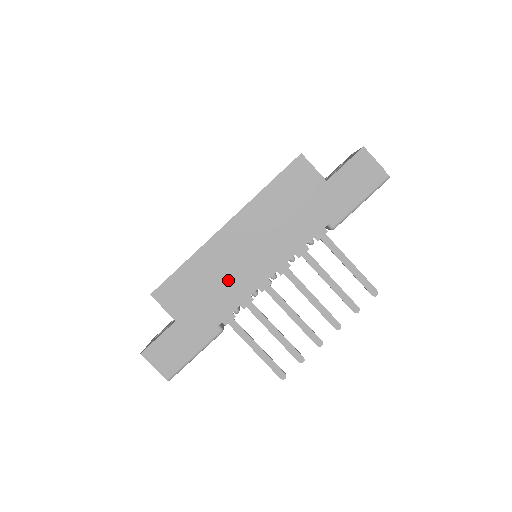
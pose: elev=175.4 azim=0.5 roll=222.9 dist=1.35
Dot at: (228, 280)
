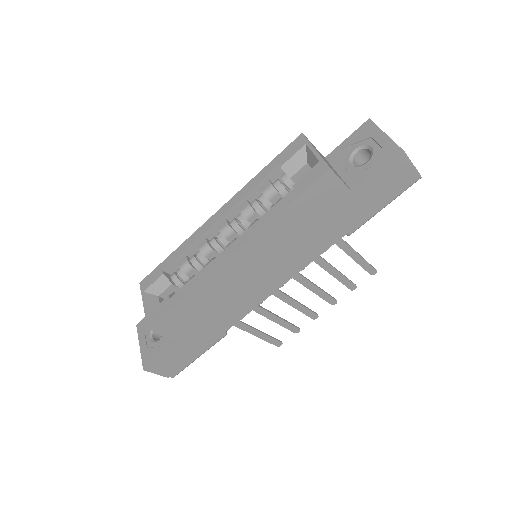
Dot at: (234, 300)
